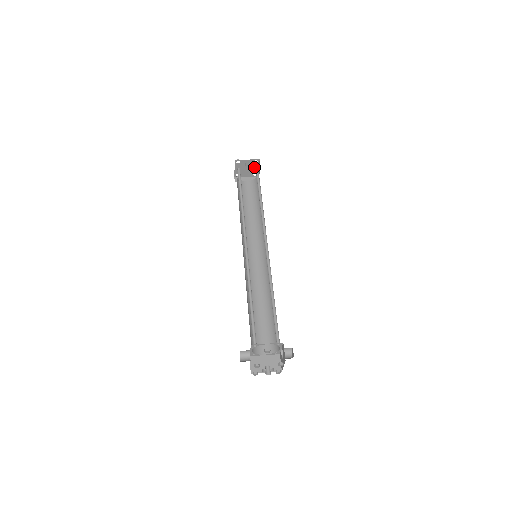
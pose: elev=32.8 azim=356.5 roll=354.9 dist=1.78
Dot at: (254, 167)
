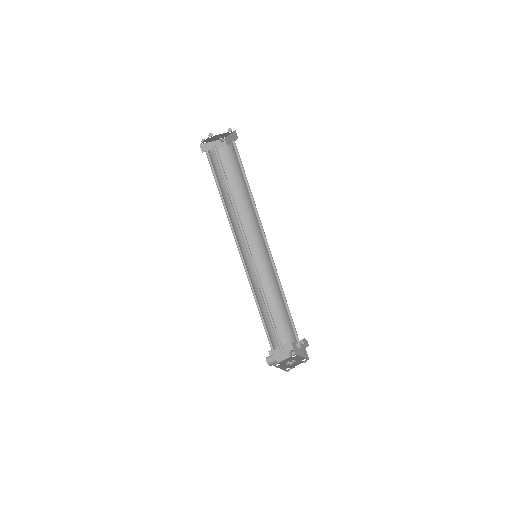
Dot at: (225, 135)
